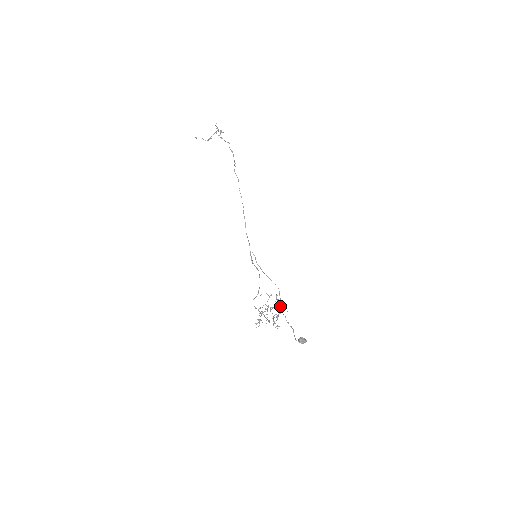
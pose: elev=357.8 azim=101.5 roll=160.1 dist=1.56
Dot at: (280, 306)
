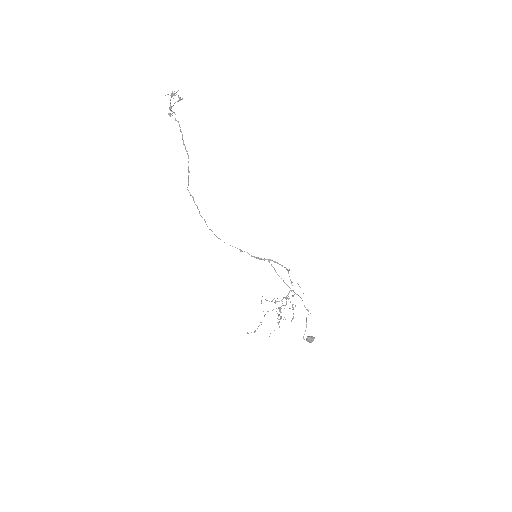
Dot at: occluded
